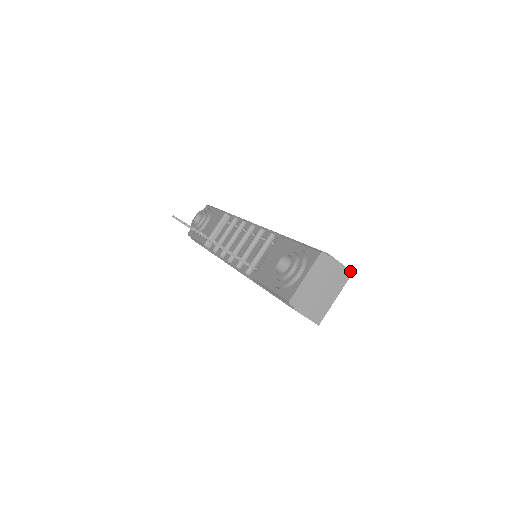
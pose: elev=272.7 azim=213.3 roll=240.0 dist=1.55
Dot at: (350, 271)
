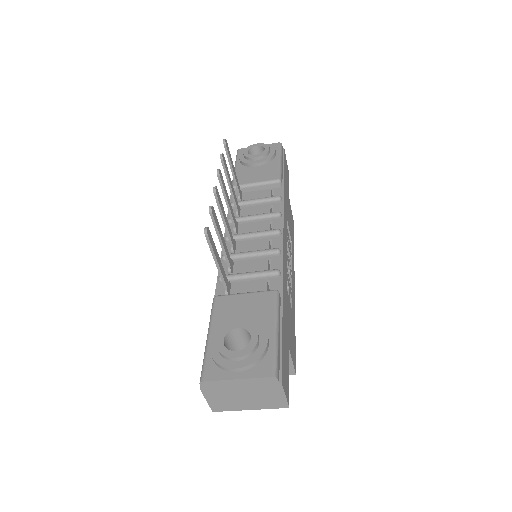
Dot at: (288, 405)
